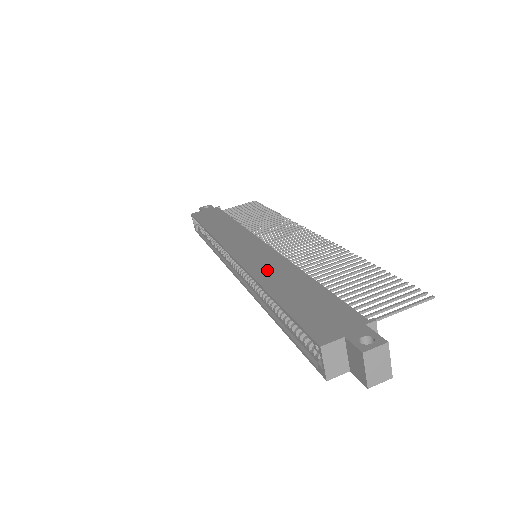
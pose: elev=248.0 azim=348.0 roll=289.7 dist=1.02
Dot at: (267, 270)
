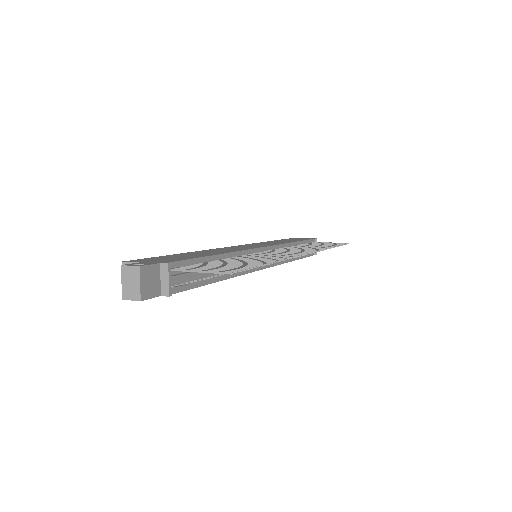
Dot at: (219, 250)
